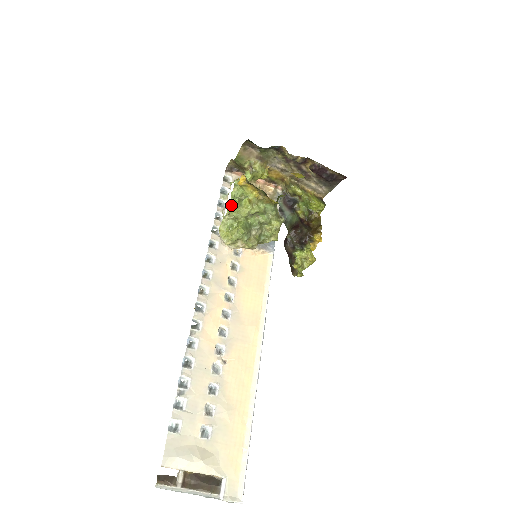
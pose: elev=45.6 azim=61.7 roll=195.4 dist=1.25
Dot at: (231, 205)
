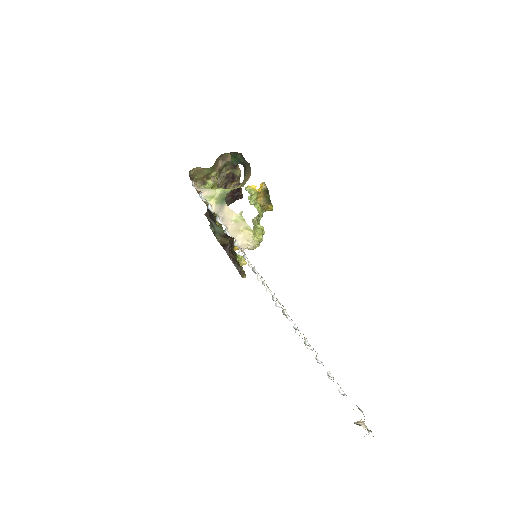
Dot at: (258, 208)
